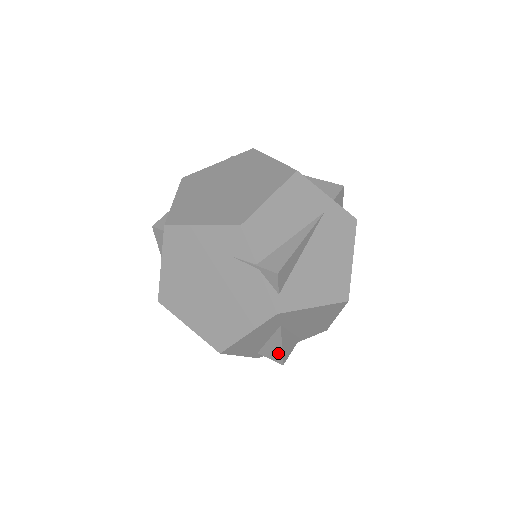
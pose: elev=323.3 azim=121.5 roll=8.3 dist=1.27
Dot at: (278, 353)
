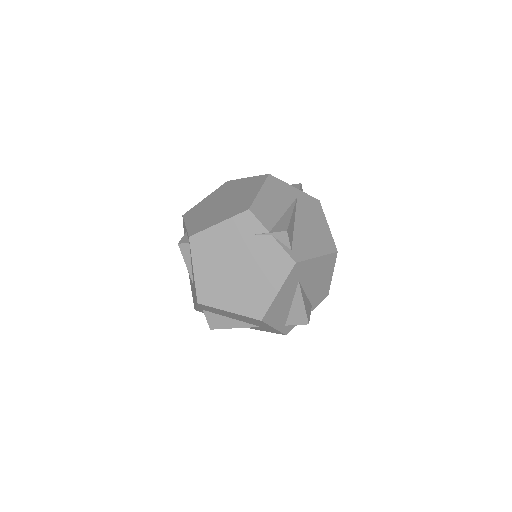
Dot at: (302, 313)
